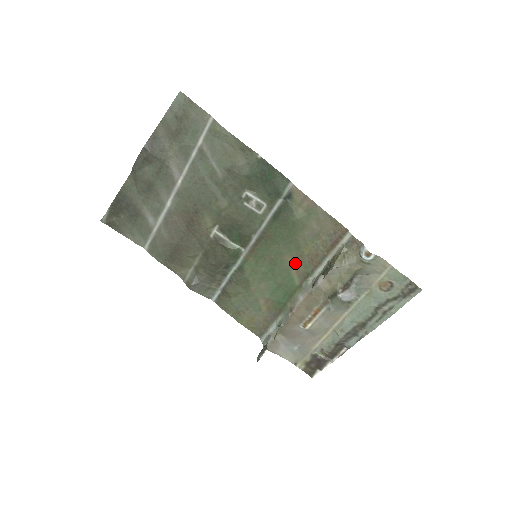
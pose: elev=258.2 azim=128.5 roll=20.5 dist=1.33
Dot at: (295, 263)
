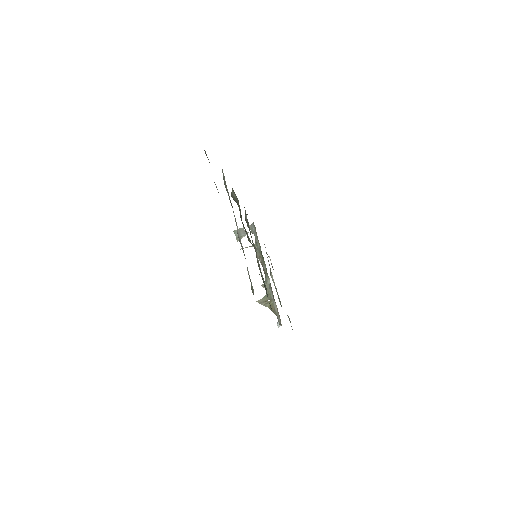
Dot at: occluded
